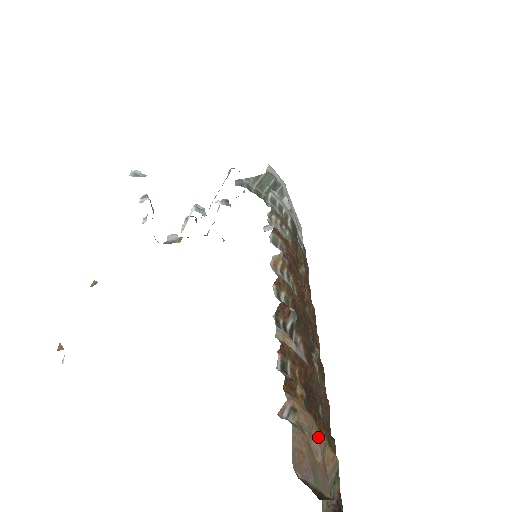
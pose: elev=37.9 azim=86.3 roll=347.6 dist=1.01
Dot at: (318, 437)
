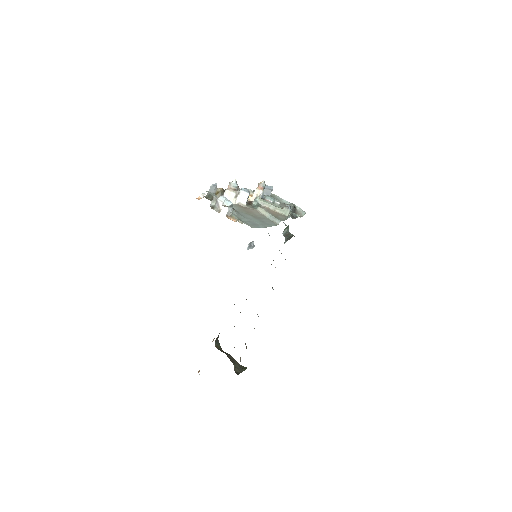
Dot at: occluded
